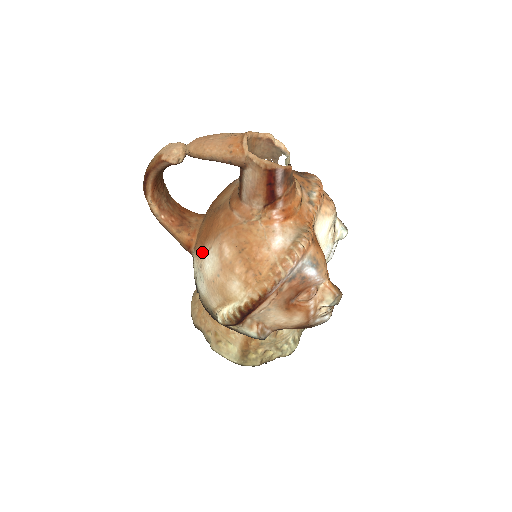
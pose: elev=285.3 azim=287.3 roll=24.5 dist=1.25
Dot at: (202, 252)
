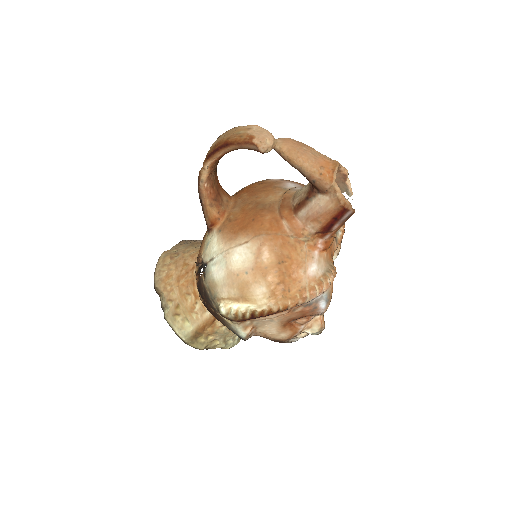
Dot at: (233, 240)
